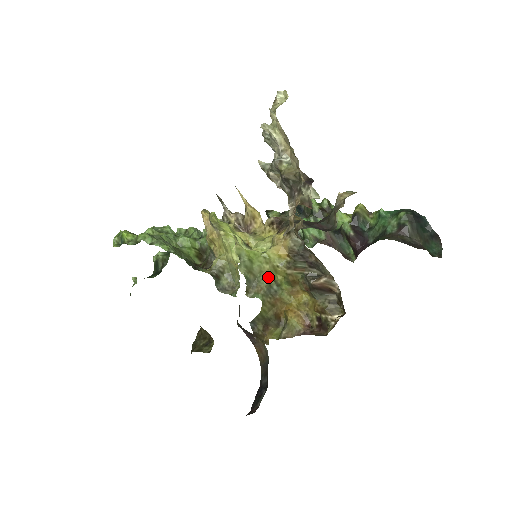
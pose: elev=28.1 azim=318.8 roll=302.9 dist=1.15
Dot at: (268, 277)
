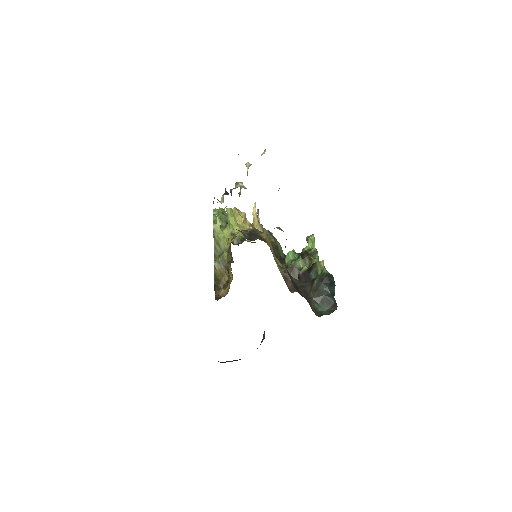
Dot at: (226, 255)
